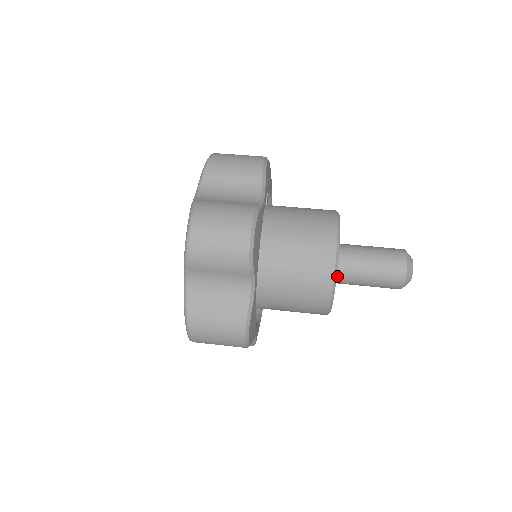
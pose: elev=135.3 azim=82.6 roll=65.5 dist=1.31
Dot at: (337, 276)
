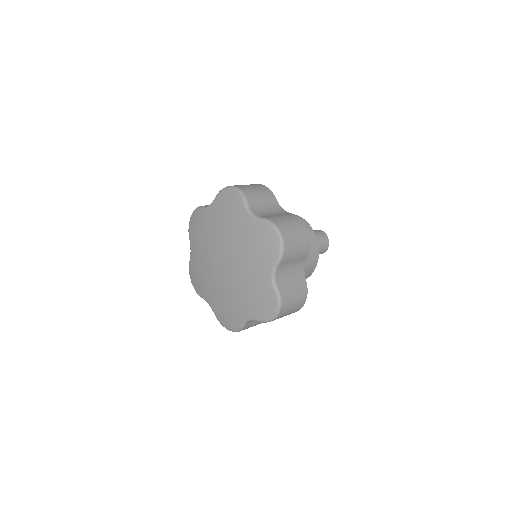
Dot at: occluded
